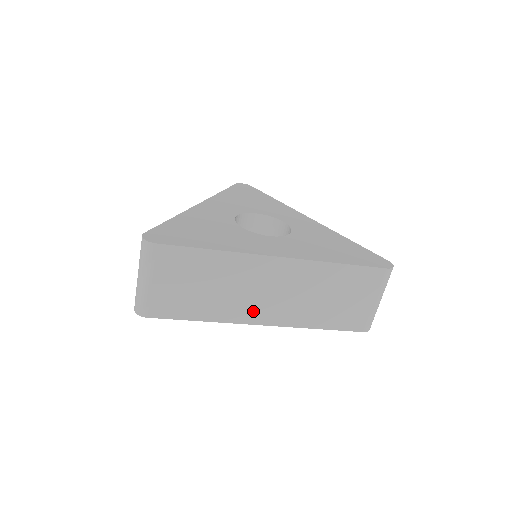
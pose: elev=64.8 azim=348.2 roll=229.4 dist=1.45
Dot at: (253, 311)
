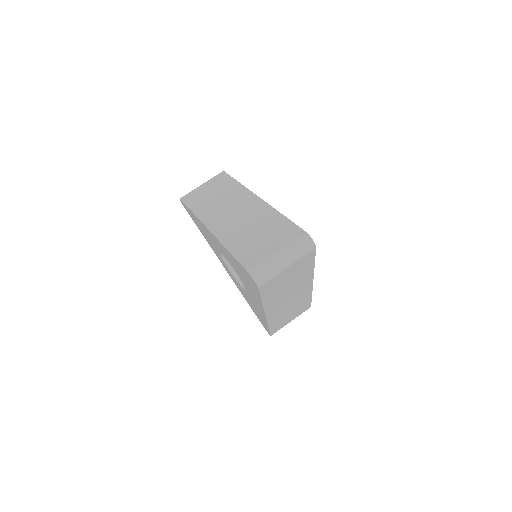
Dot at: (215, 219)
